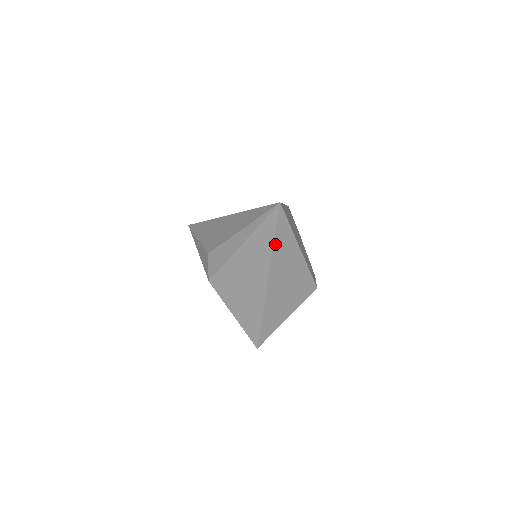
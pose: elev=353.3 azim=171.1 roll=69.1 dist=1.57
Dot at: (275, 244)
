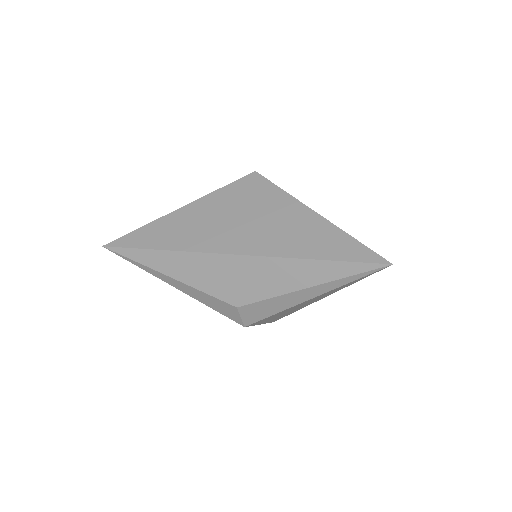
Dot at: occluded
